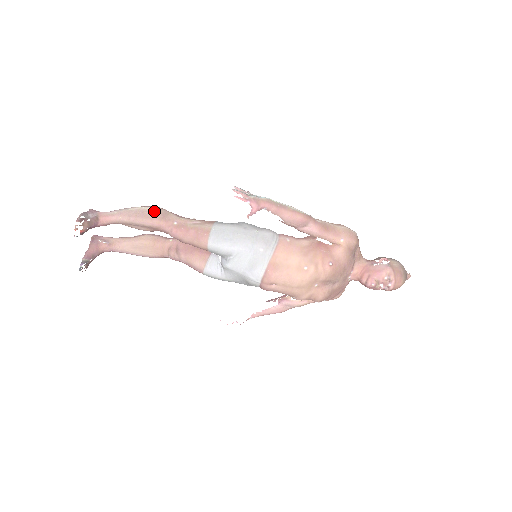
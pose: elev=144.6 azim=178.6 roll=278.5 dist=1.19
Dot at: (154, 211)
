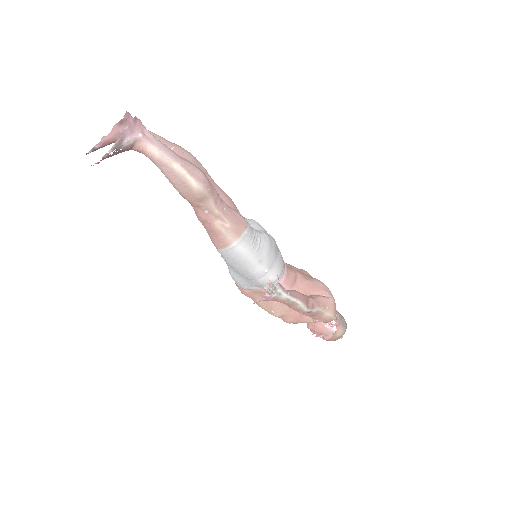
Dot at: (195, 190)
